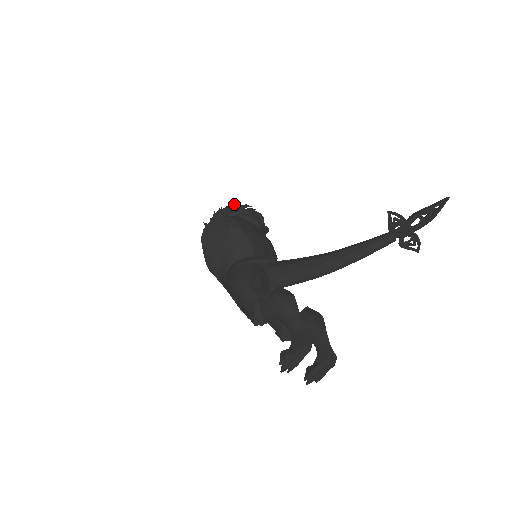
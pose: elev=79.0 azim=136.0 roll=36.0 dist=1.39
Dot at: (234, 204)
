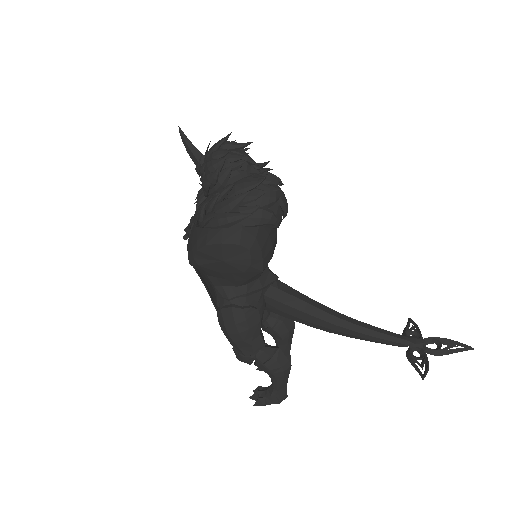
Dot at: (259, 195)
